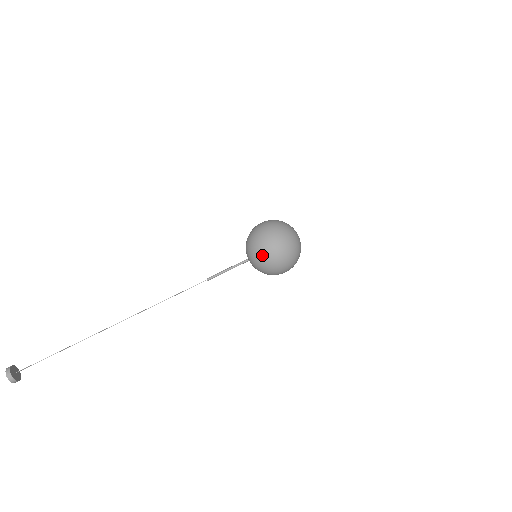
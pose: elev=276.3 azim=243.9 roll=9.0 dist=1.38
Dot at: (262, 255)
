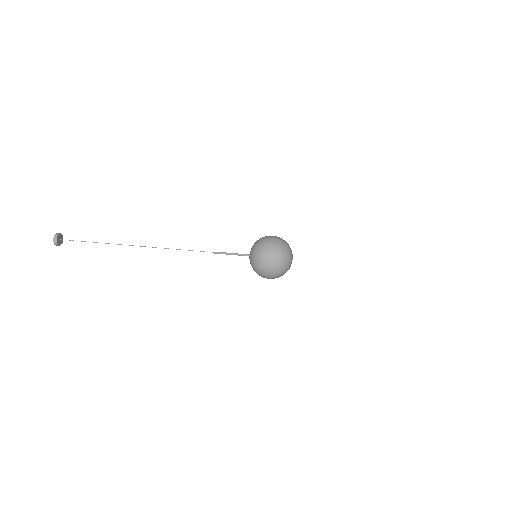
Dot at: (260, 243)
